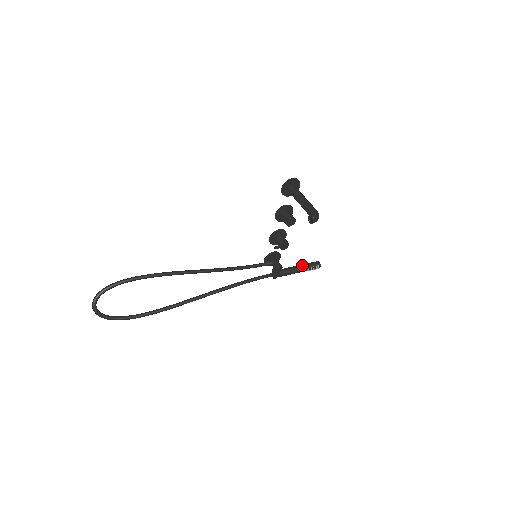
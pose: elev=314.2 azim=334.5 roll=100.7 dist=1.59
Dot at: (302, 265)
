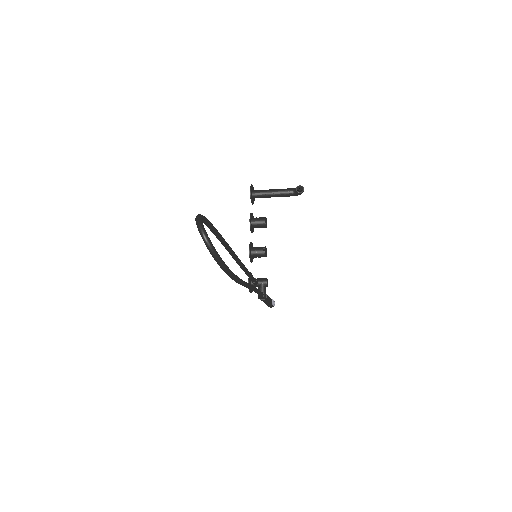
Dot at: occluded
